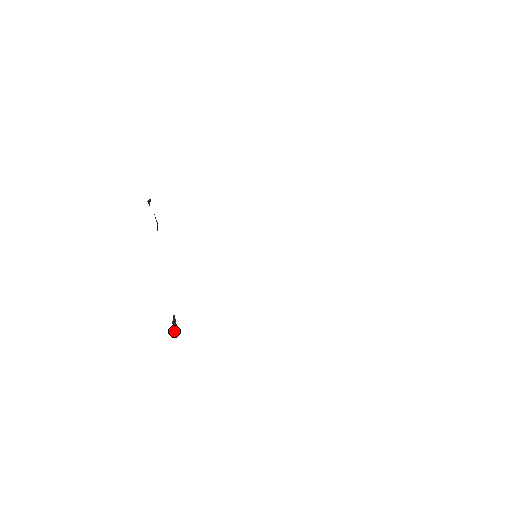
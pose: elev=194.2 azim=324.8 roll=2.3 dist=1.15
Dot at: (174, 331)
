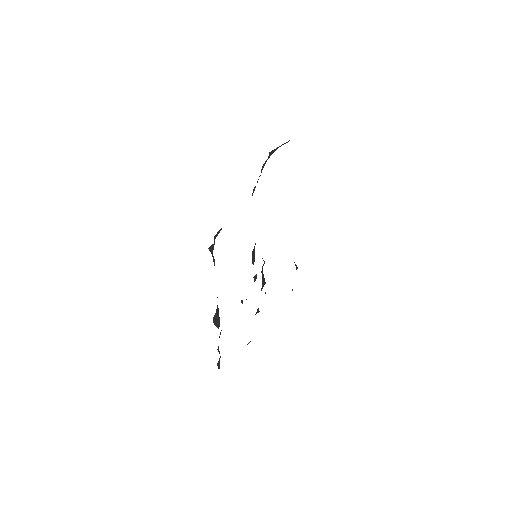
Dot at: (214, 324)
